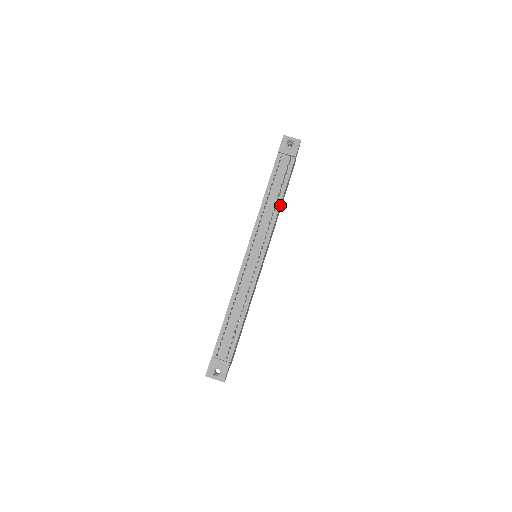
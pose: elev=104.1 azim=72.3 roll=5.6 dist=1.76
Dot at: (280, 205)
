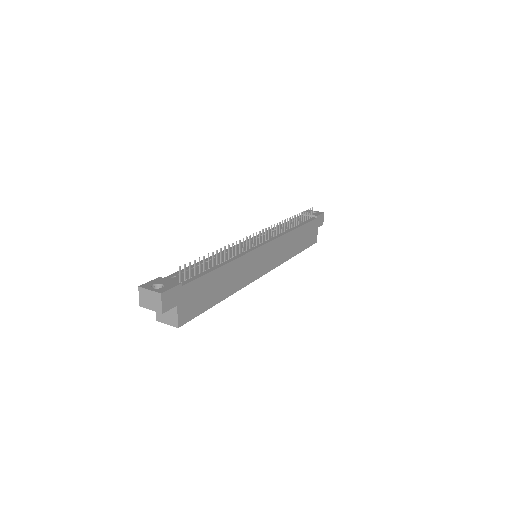
Dot at: (294, 232)
